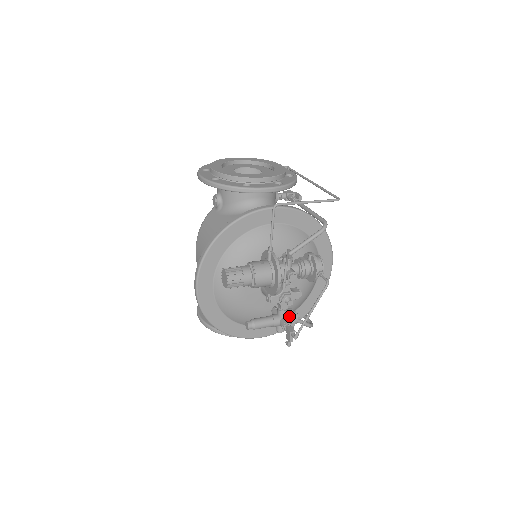
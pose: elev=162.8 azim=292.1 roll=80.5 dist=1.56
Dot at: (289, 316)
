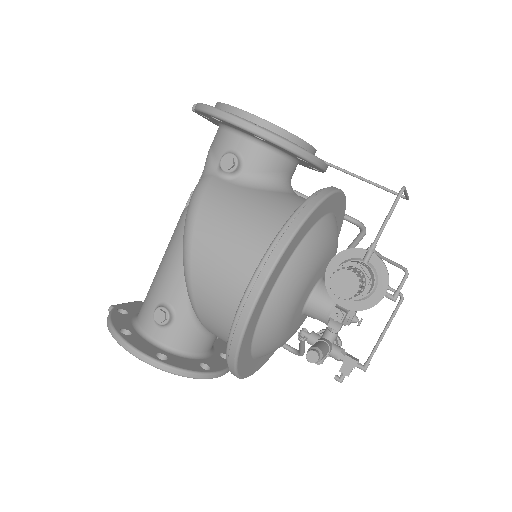
Dot at: (337, 340)
